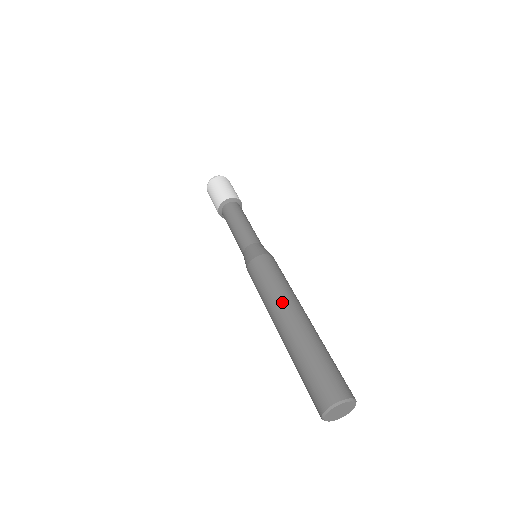
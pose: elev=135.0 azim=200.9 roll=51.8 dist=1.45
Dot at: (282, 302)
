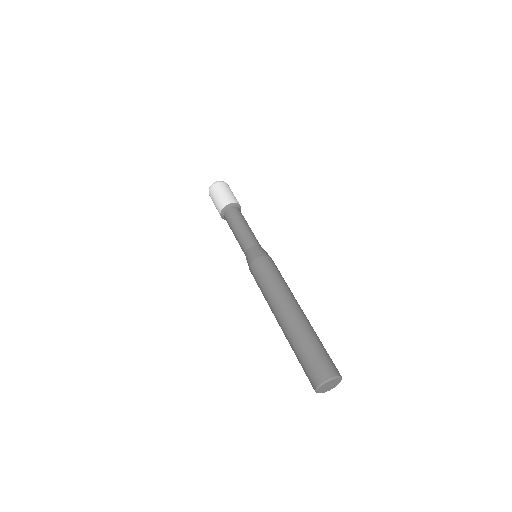
Dot at: (285, 296)
